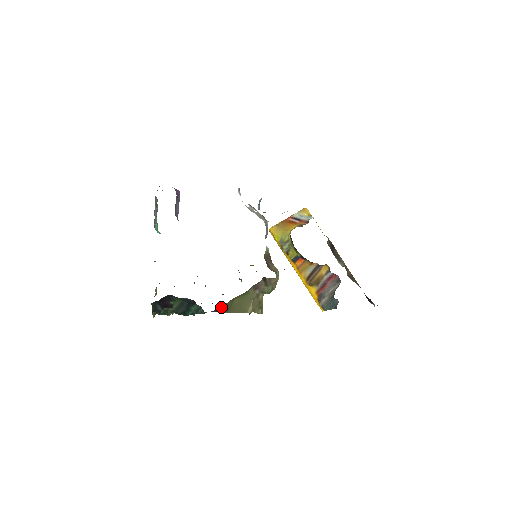
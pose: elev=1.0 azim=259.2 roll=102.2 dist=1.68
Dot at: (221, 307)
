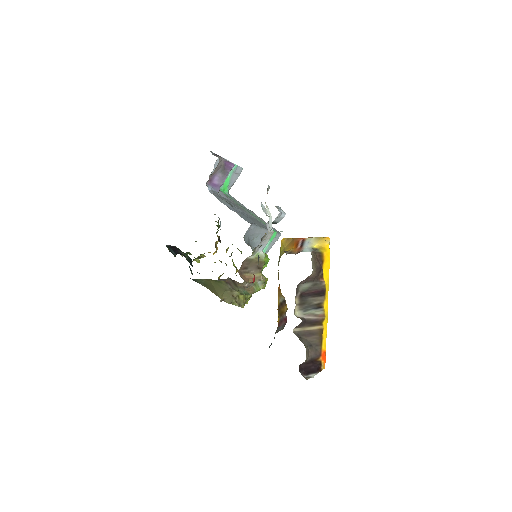
Dot at: (197, 279)
